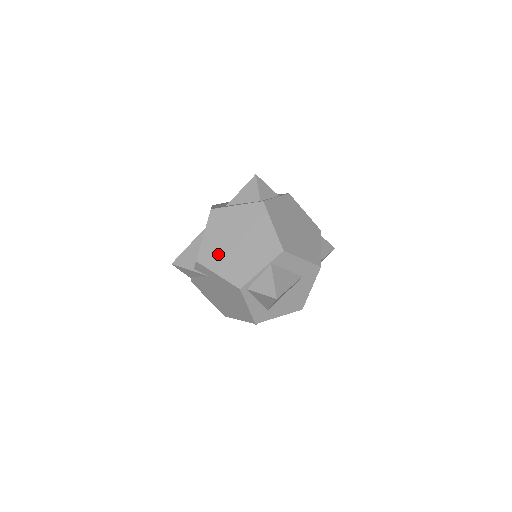
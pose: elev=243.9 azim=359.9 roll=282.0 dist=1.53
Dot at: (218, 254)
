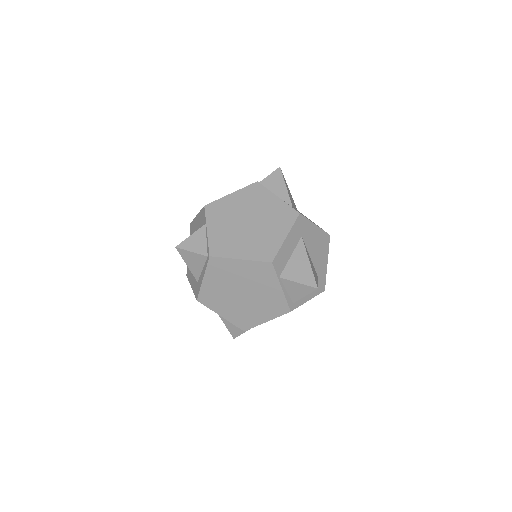
Dot at: (246, 314)
